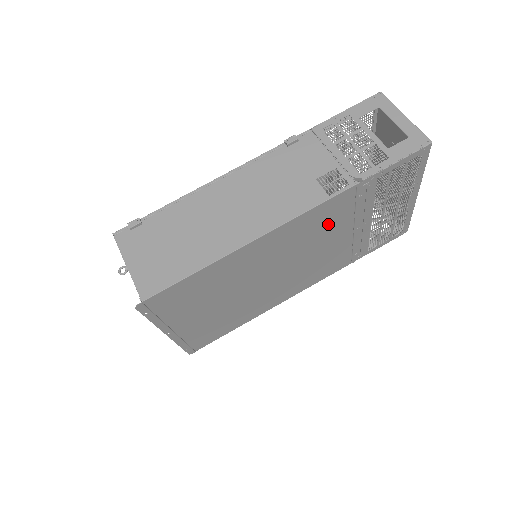
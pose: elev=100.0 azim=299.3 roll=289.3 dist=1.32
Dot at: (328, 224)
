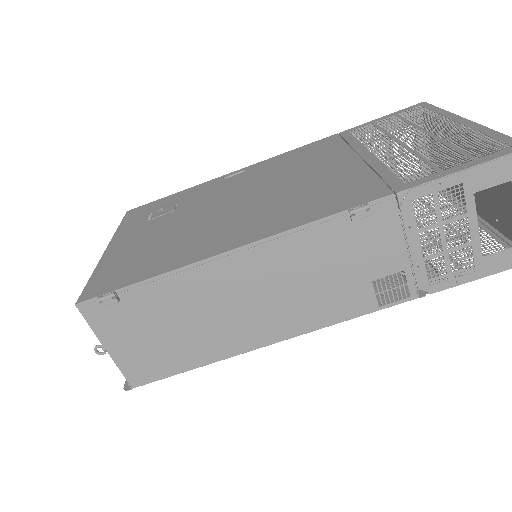
Dot at: occluded
